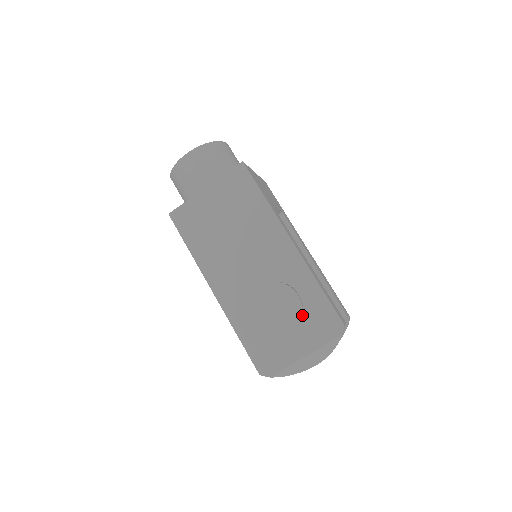
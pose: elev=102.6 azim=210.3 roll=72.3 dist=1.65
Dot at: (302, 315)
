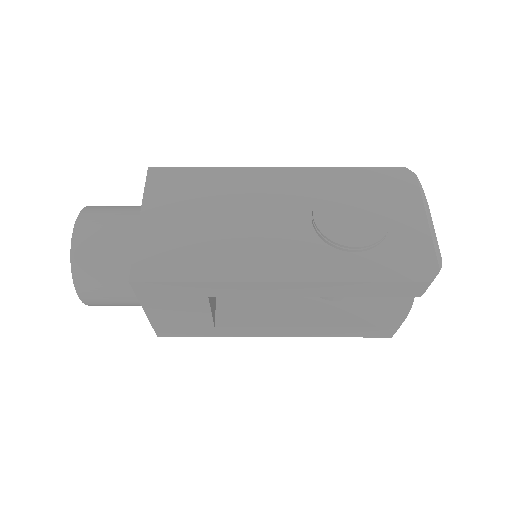
Dot at: occluded
